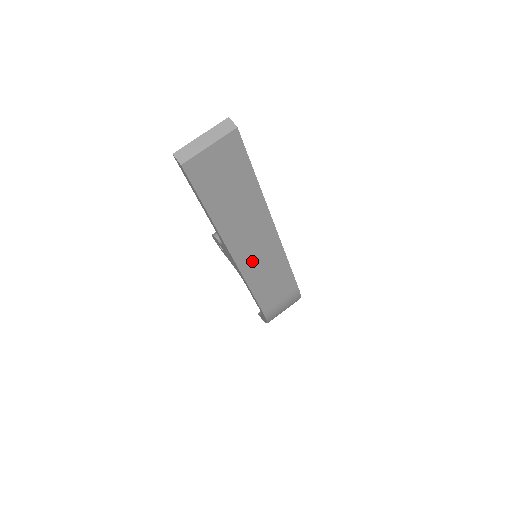
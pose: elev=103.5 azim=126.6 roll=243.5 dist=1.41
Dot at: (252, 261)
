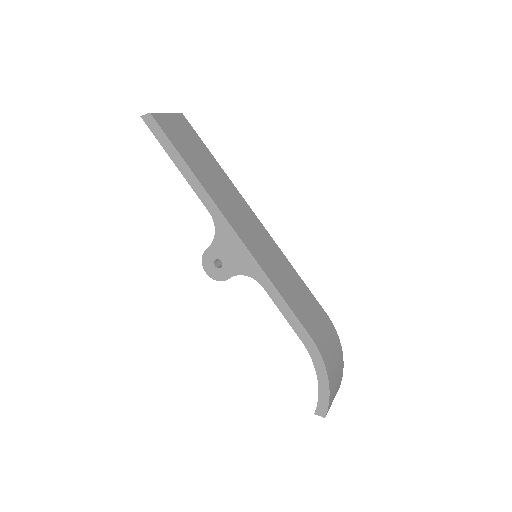
Dot at: (253, 243)
